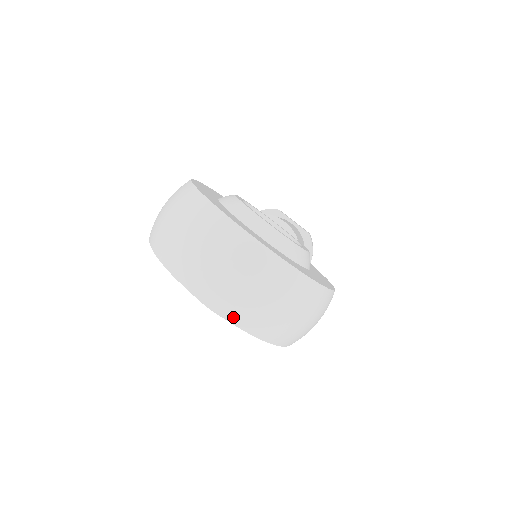
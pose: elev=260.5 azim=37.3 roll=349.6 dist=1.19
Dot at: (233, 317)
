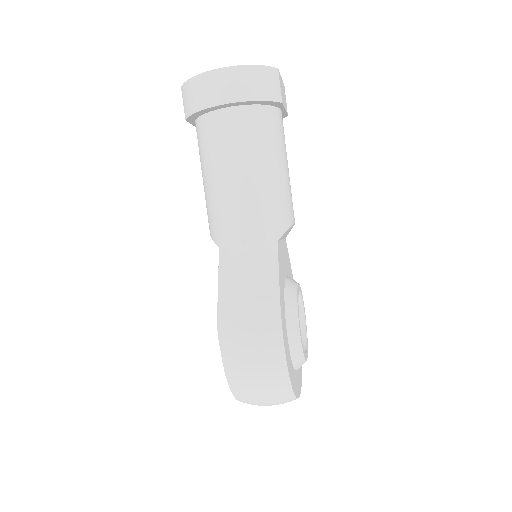
Dot at: occluded
